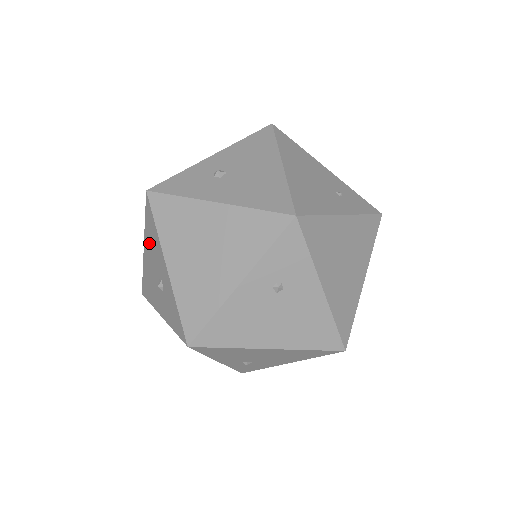
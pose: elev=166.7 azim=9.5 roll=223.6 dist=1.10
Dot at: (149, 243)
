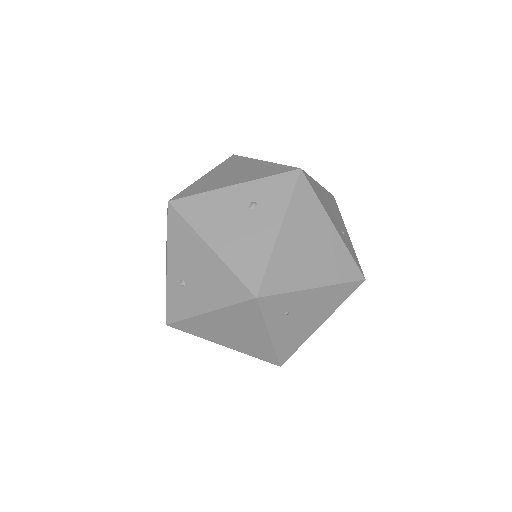
Dot at: occluded
